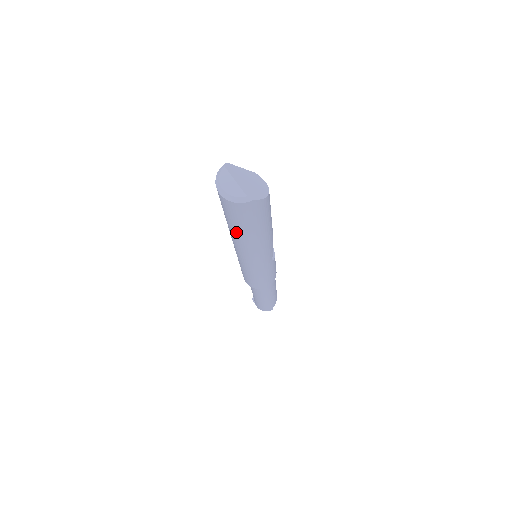
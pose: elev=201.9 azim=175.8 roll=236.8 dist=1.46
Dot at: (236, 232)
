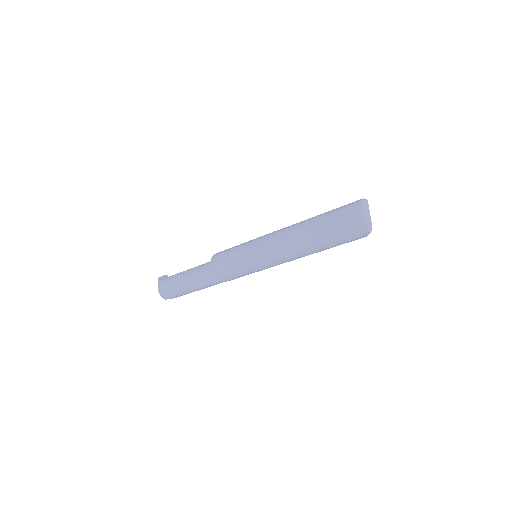
Dot at: (315, 234)
